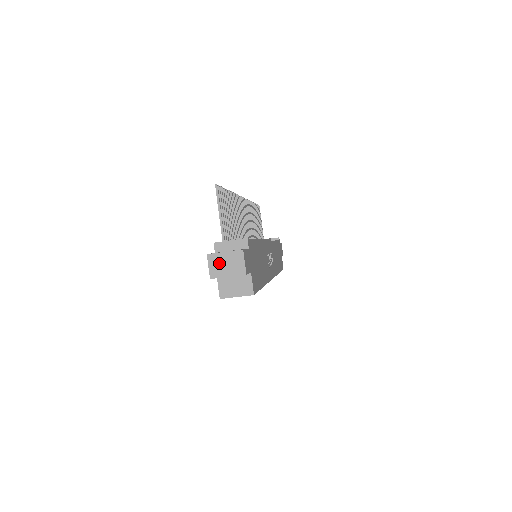
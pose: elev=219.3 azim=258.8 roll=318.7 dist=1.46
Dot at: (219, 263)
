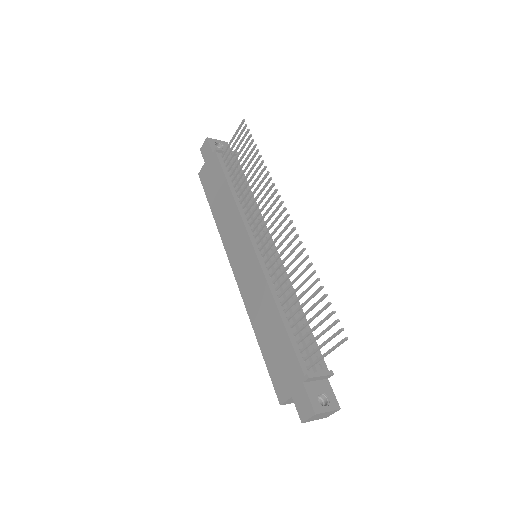
Dot at: (318, 417)
